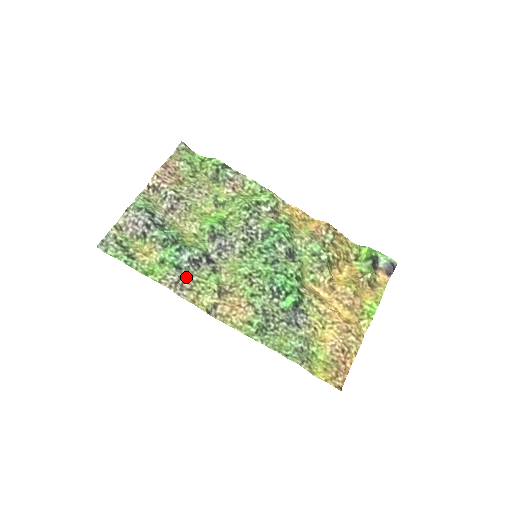
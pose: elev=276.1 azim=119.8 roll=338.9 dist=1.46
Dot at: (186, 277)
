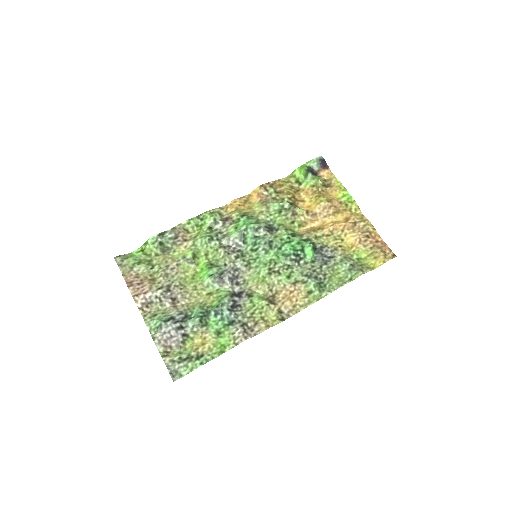
Dot at: (243, 321)
